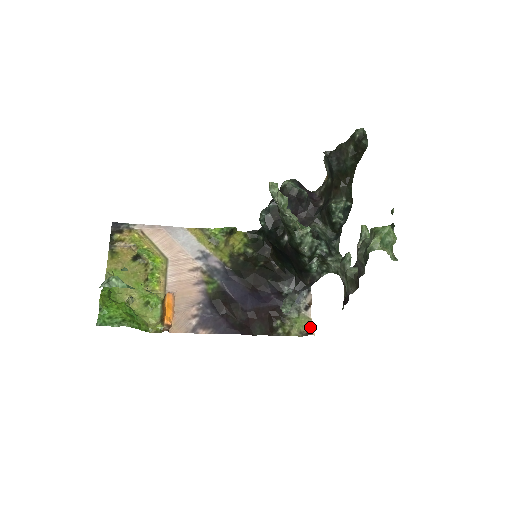
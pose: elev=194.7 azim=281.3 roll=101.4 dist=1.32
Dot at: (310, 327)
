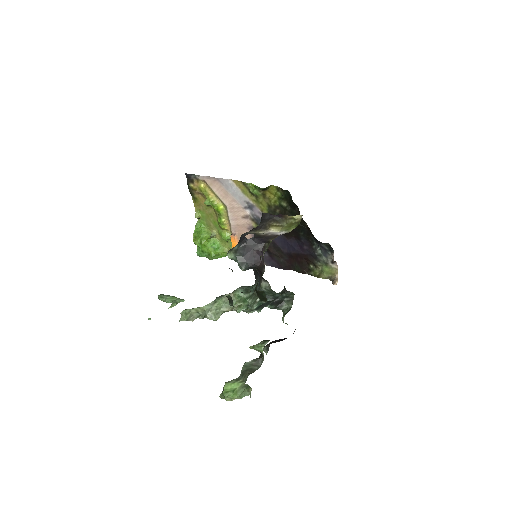
Dot at: (336, 276)
